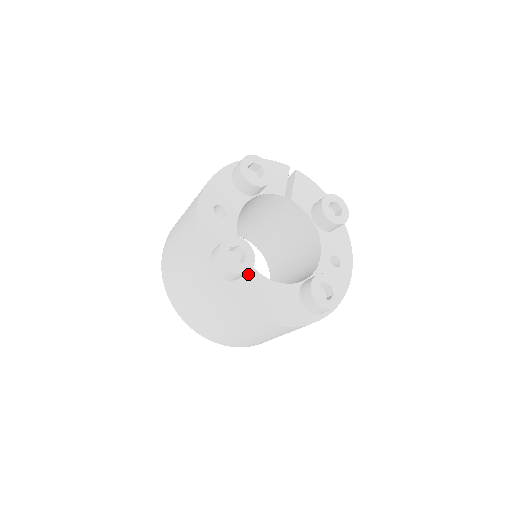
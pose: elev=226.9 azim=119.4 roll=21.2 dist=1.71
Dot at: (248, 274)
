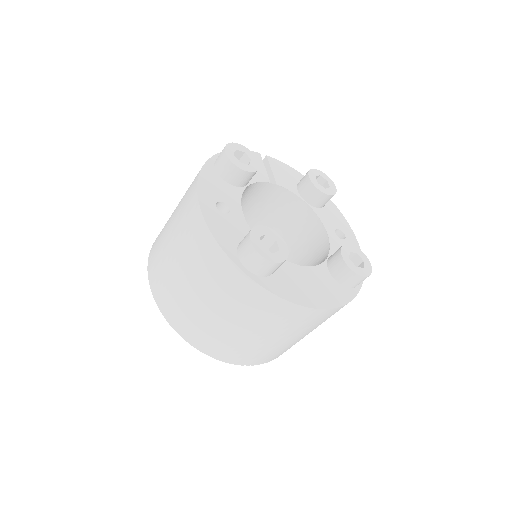
Dot at: occluded
